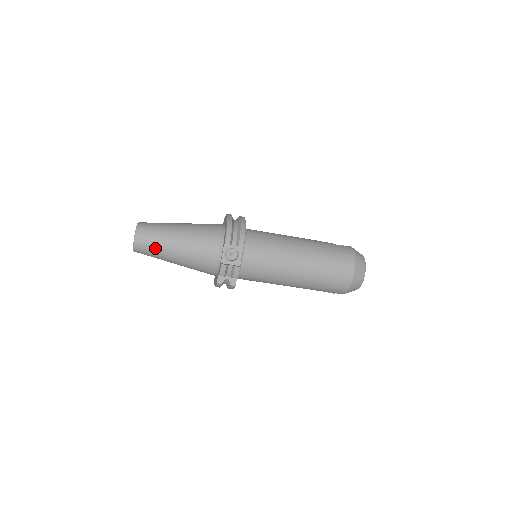
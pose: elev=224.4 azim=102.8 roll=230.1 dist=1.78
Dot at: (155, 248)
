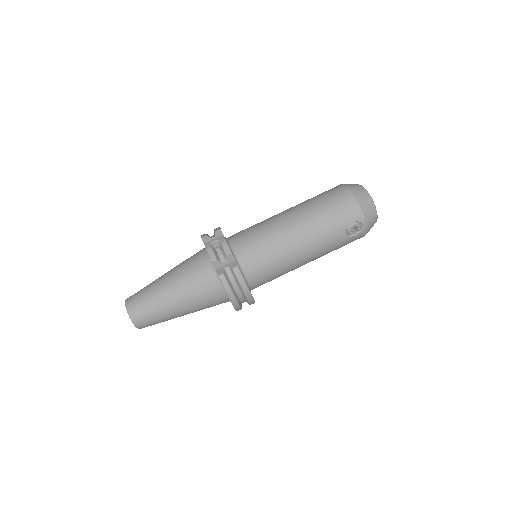
Dot at: (146, 296)
